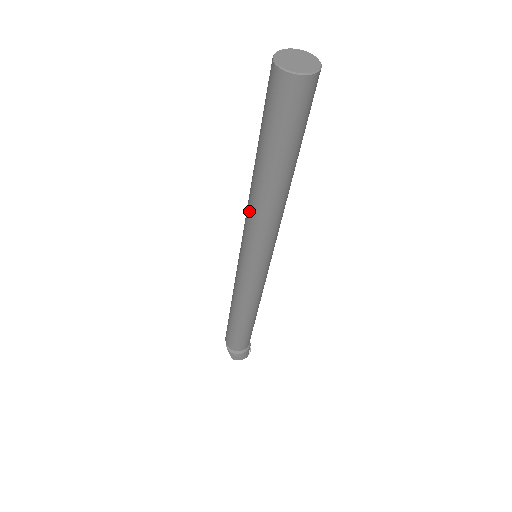
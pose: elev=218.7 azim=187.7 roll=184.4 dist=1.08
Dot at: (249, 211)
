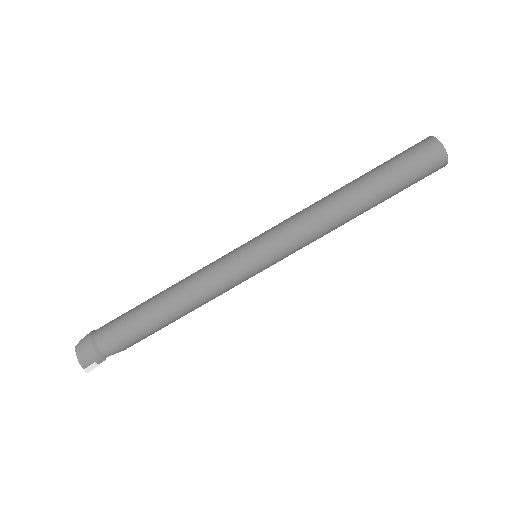
Dot at: (308, 207)
